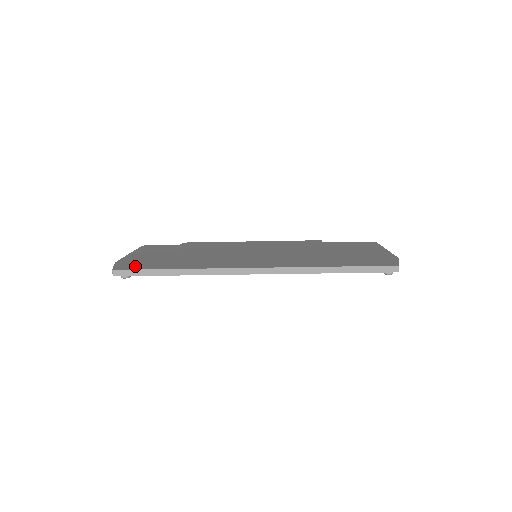
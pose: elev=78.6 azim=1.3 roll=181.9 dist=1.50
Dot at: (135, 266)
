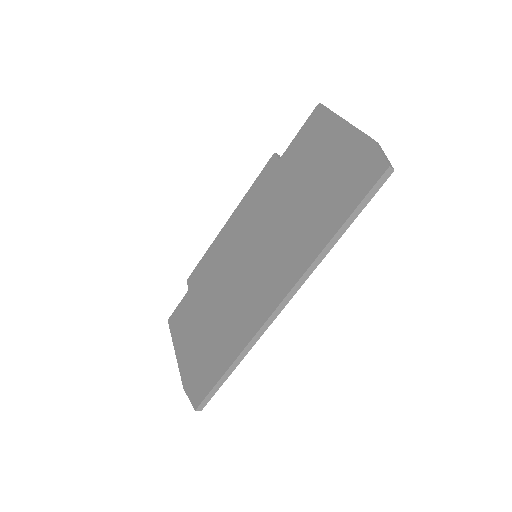
Dot at: (202, 386)
